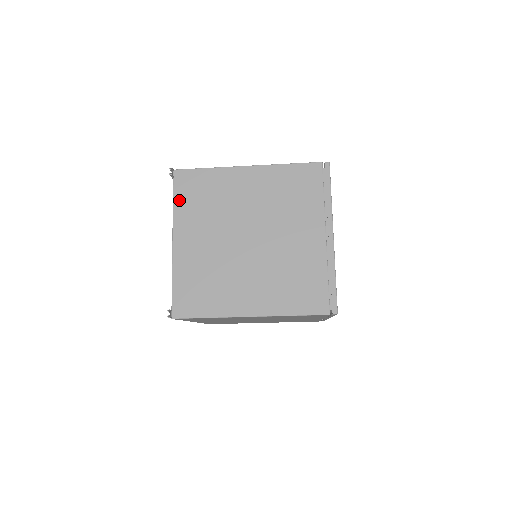
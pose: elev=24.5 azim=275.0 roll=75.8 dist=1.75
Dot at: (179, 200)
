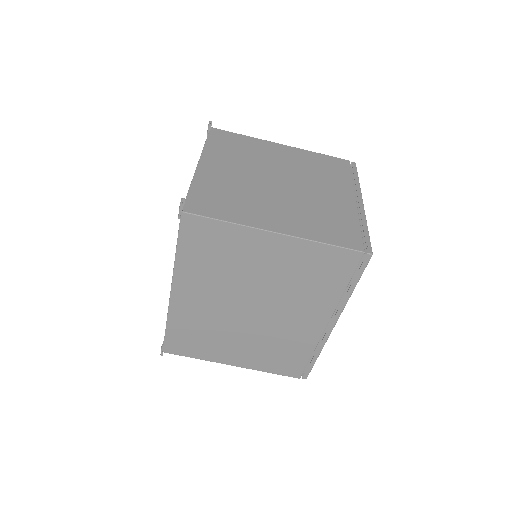
Dot at: (212, 143)
